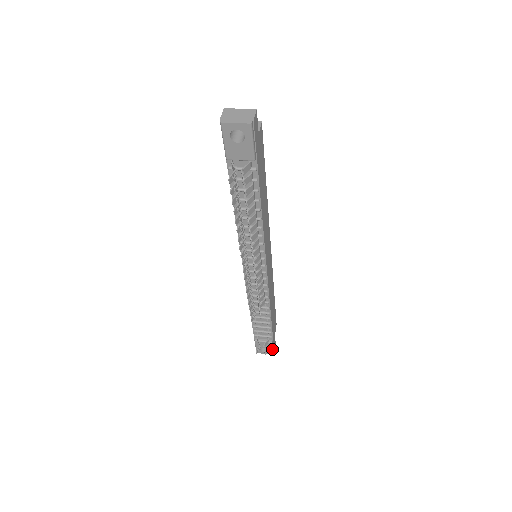
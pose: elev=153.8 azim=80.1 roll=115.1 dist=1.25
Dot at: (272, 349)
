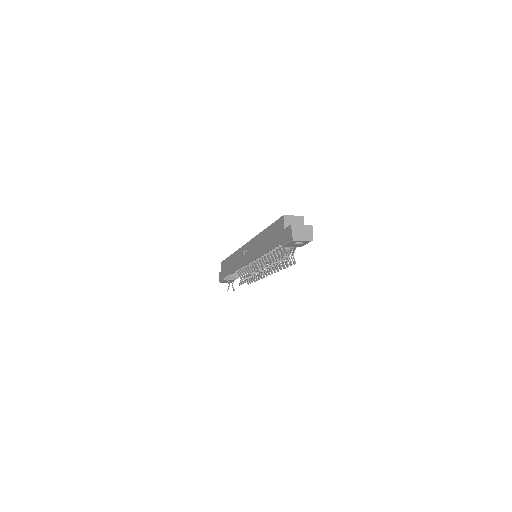
Dot at: occluded
